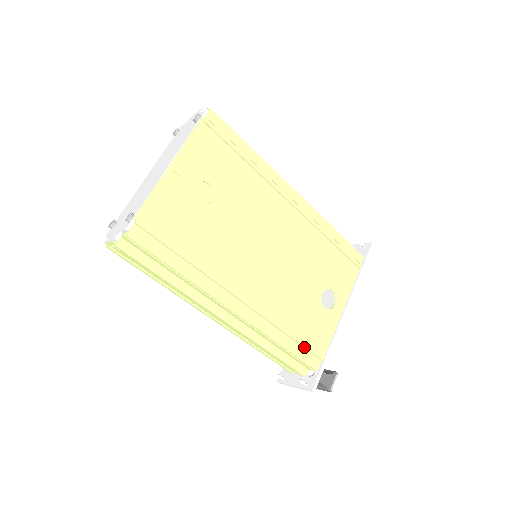
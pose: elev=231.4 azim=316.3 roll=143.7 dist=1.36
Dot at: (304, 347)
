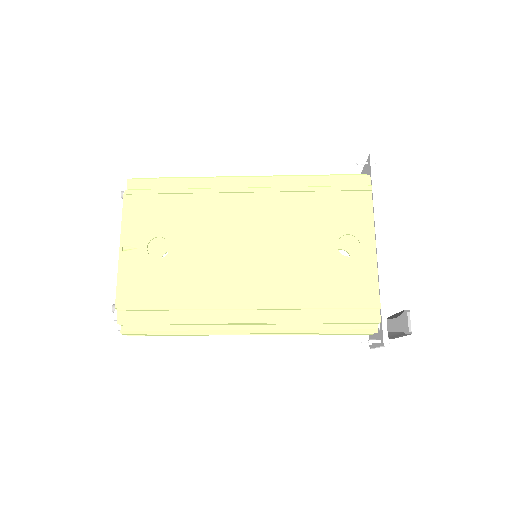
Dot at: (346, 309)
